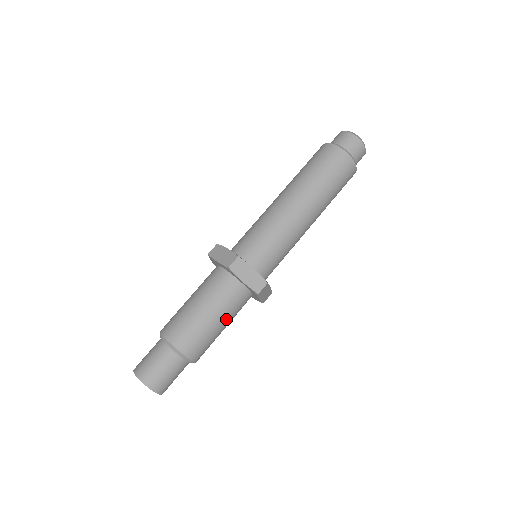
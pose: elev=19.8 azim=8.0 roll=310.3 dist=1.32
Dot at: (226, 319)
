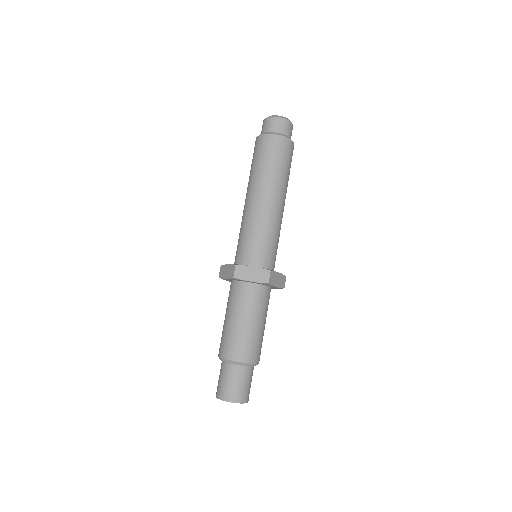
Dot at: occluded
